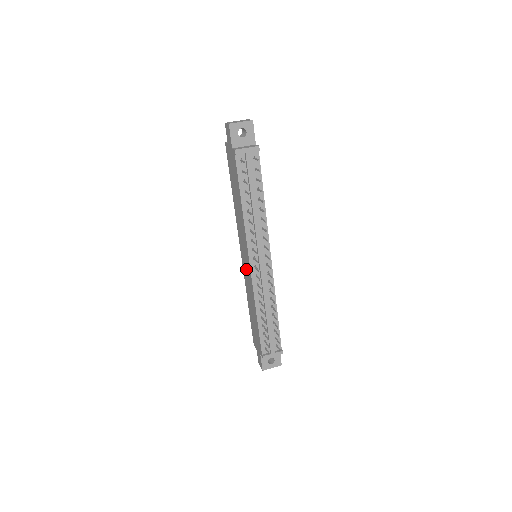
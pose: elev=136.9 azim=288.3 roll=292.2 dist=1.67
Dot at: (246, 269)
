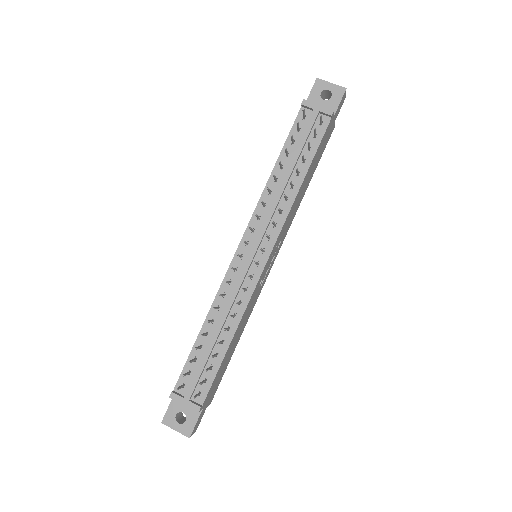
Dot at: occluded
